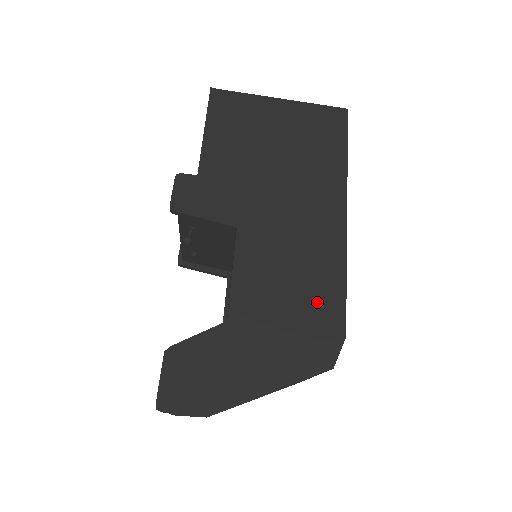
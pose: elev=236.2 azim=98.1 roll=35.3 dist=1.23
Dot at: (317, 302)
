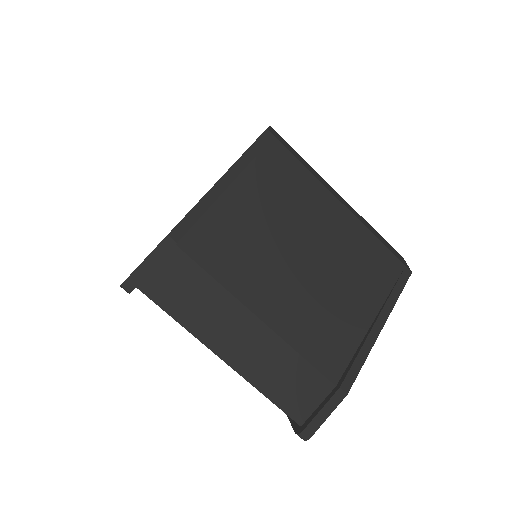
Dot at: occluded
